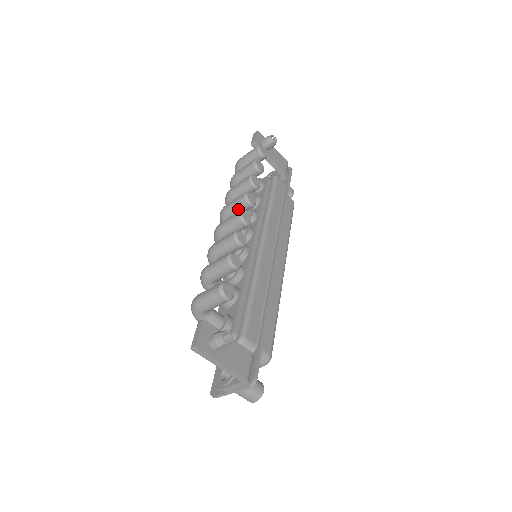
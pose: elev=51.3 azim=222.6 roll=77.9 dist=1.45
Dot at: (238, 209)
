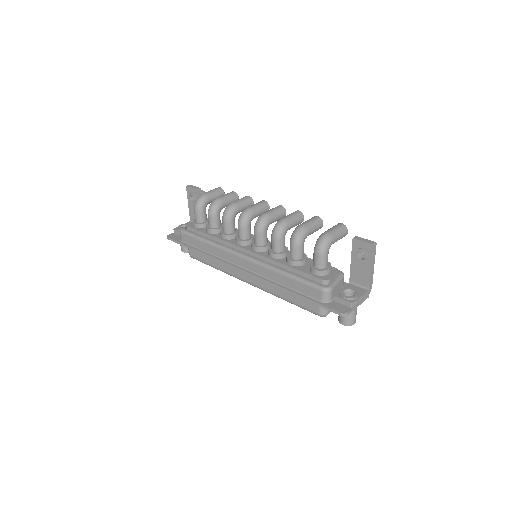
Dot at: (263, 209)
